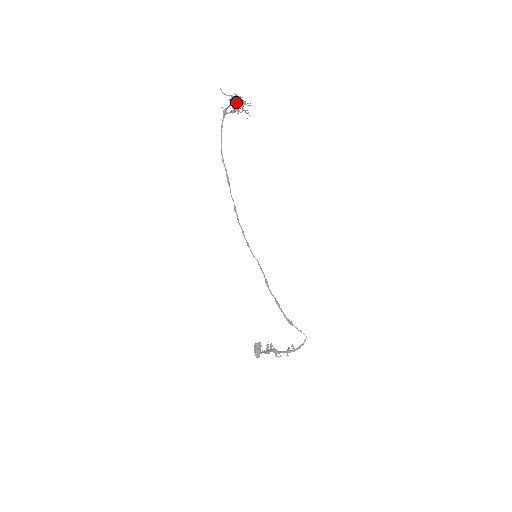
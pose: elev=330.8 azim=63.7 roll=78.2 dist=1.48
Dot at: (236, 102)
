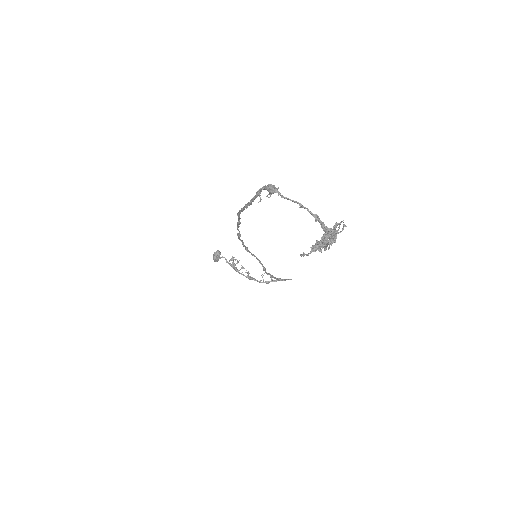
Dot at: (318, 221)
